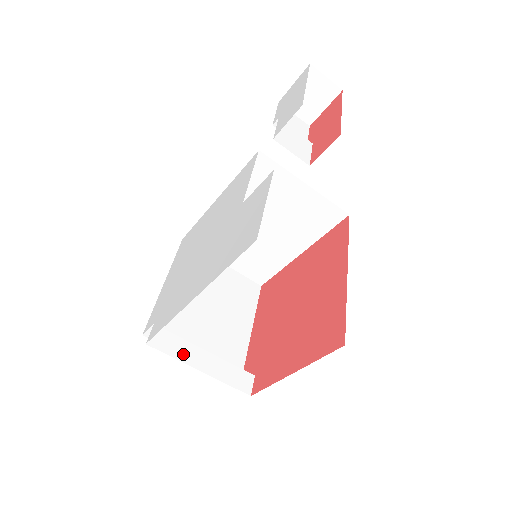
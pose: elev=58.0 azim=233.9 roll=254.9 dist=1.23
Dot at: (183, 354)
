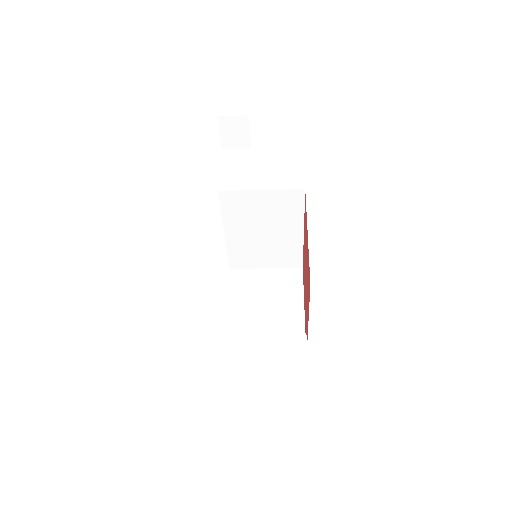
Dot at: (246, 343)
